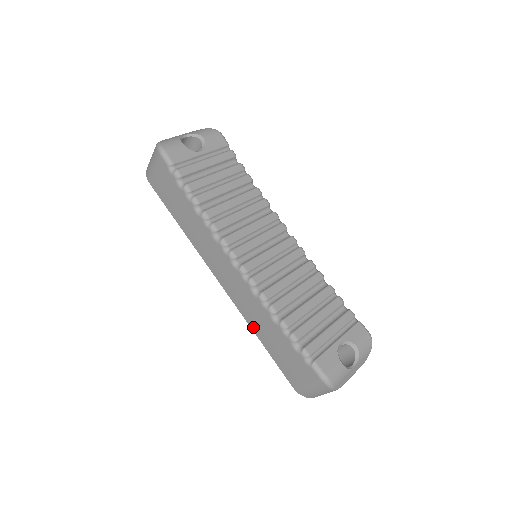
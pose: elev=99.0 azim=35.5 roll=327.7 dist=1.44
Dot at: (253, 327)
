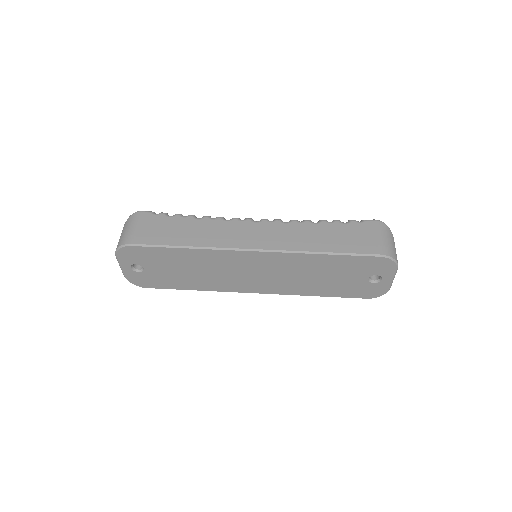
Dot at: (310, 248)
